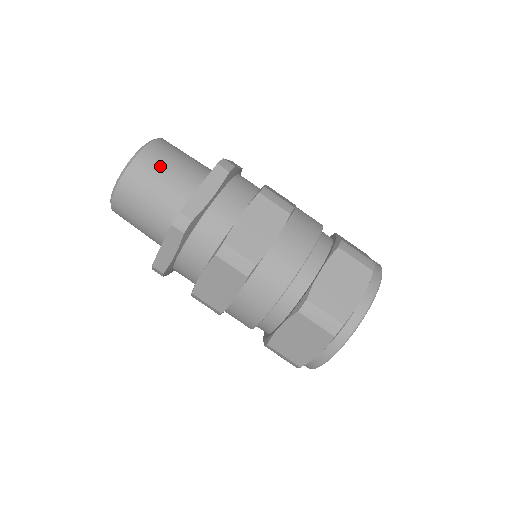
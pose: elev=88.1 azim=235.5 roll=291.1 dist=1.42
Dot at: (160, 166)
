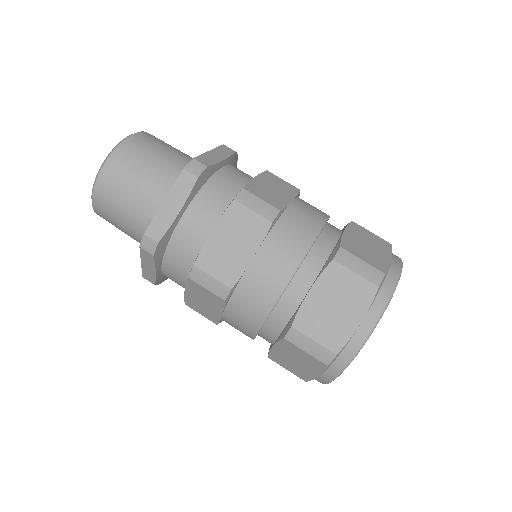
Dot at: (162, 144)
